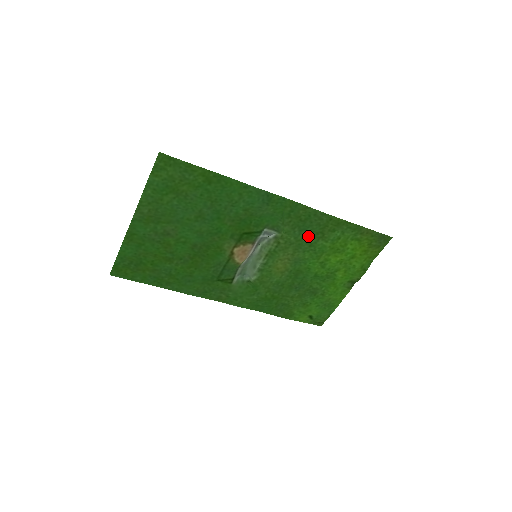
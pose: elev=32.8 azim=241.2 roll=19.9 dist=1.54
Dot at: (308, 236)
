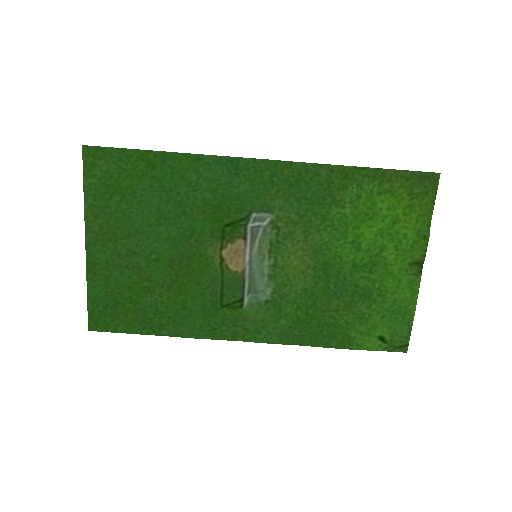
Dot at: (313, 206)
